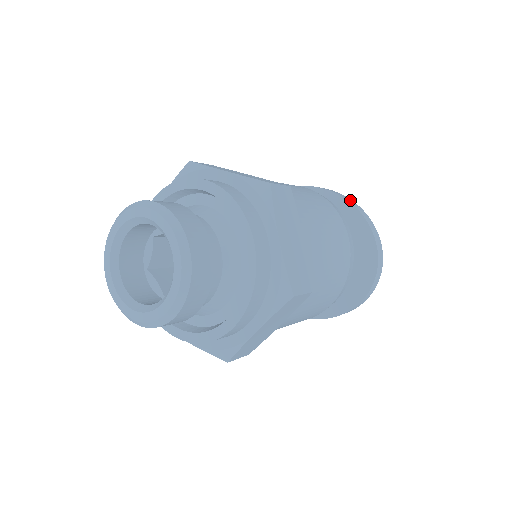
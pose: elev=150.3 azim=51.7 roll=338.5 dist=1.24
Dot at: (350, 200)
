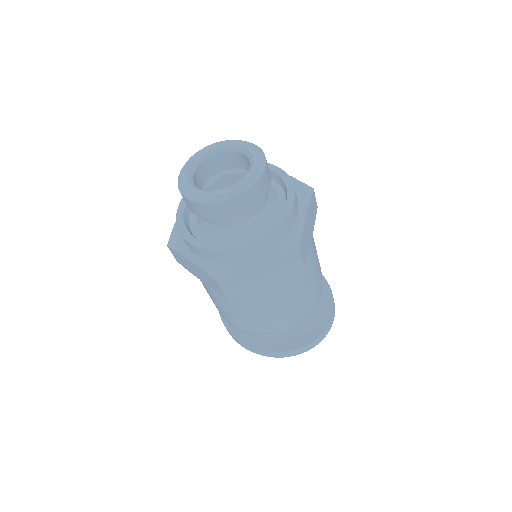
Dot at: occluded
